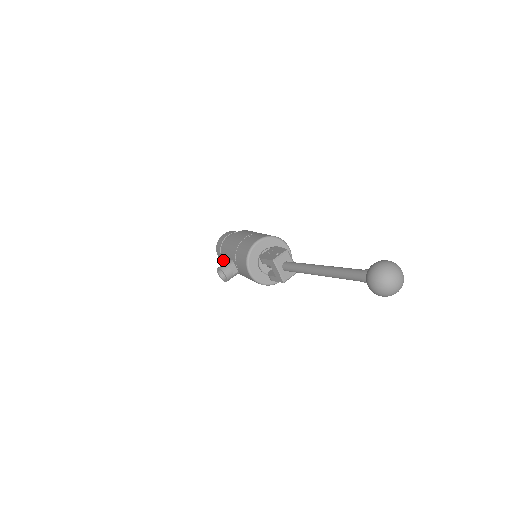
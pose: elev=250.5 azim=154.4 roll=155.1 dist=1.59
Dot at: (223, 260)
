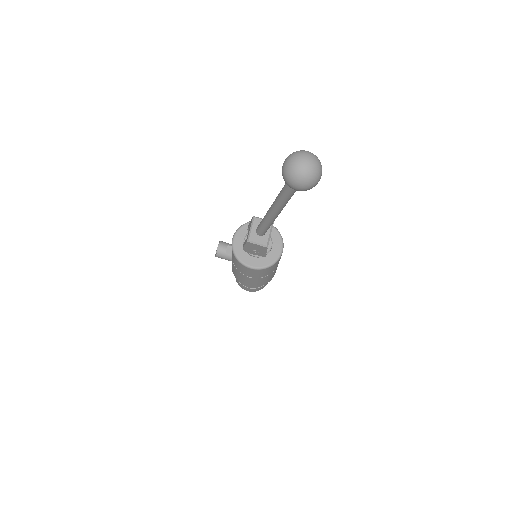
Dot at: occluded
